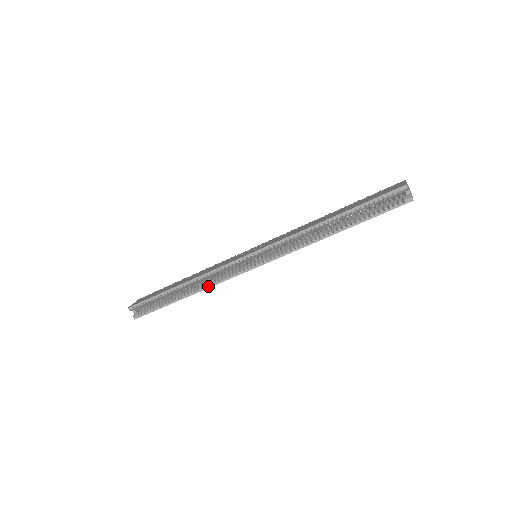
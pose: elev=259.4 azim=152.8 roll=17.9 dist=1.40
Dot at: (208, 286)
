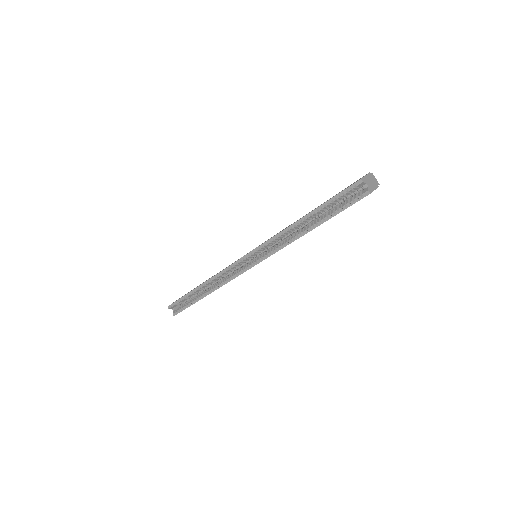
Dot at: (220, 285)
